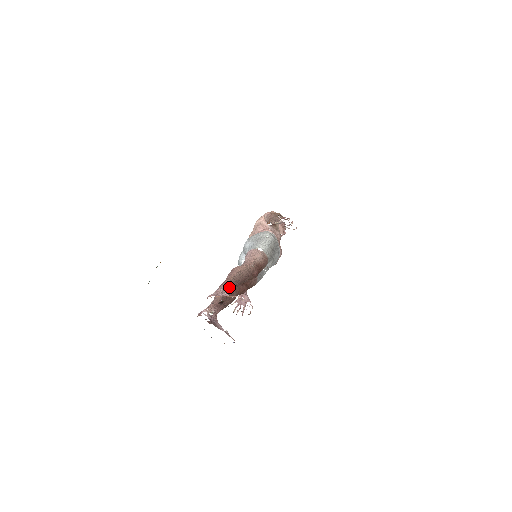
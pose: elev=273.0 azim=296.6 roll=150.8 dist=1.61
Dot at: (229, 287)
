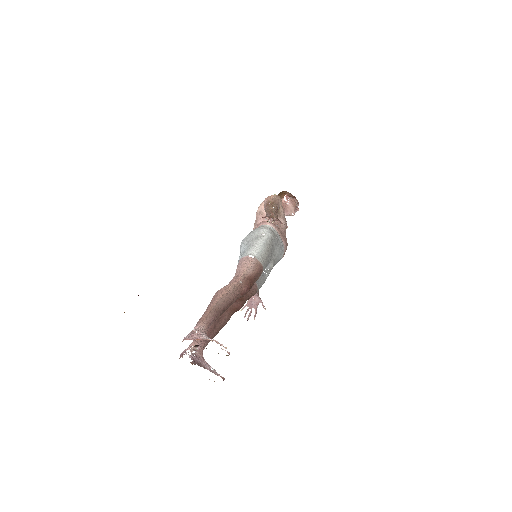
Dot at: (207, 322)
